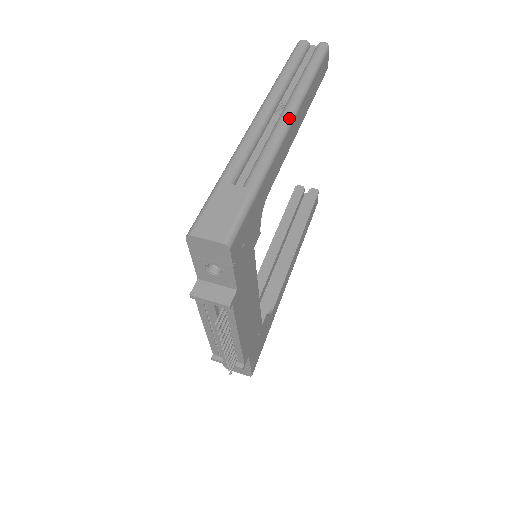
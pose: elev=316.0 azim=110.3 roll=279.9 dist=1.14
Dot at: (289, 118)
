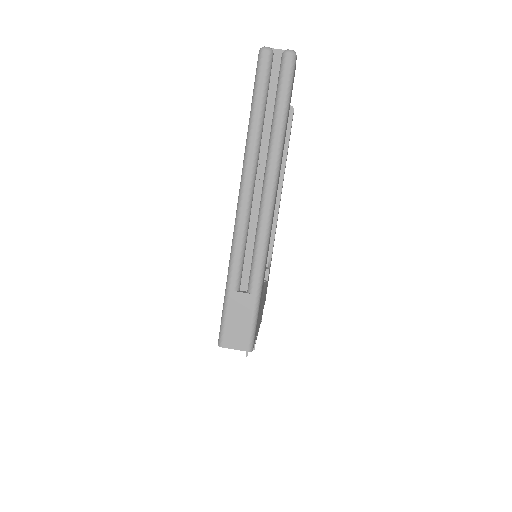
Dot at: (272, 199)
